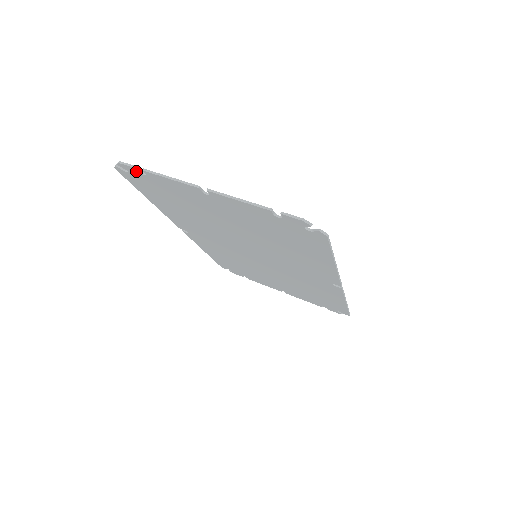
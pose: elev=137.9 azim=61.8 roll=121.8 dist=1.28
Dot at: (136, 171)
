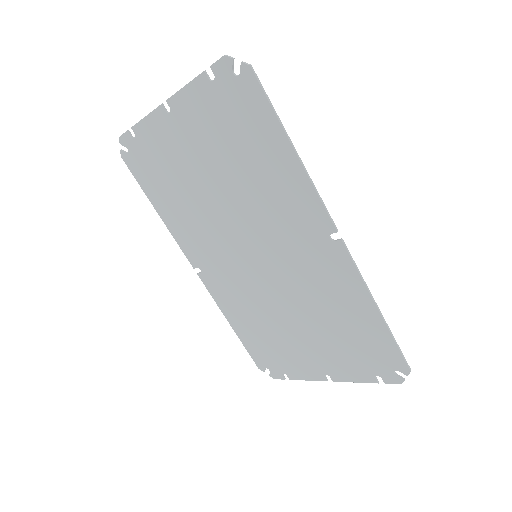
Dot at: (130, 138)
